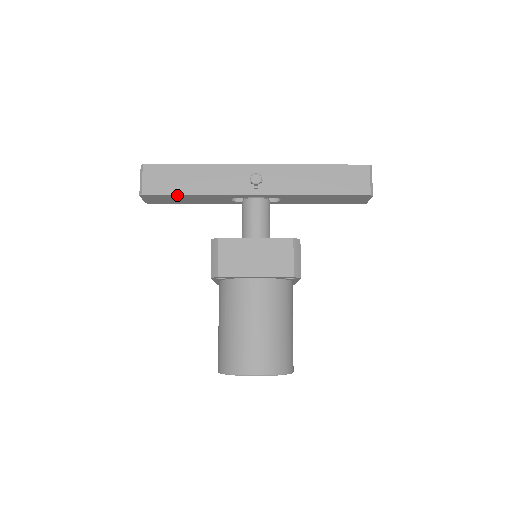
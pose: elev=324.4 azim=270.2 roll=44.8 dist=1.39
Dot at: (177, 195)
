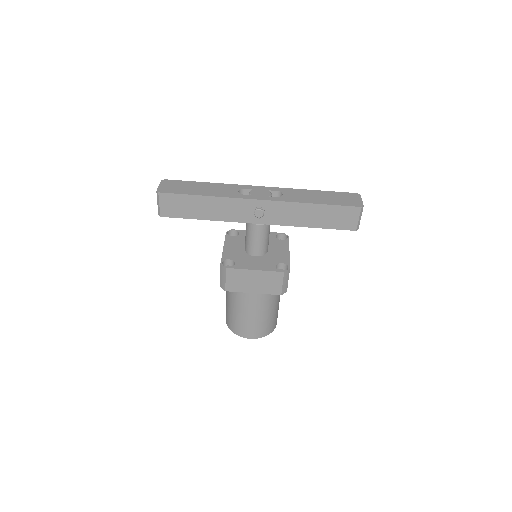
Dot at: (191, 218)
